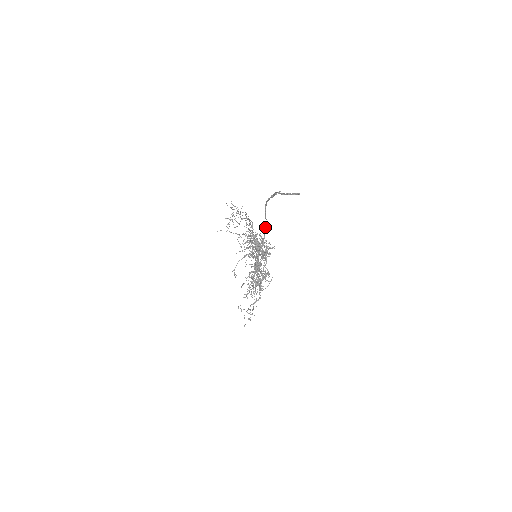
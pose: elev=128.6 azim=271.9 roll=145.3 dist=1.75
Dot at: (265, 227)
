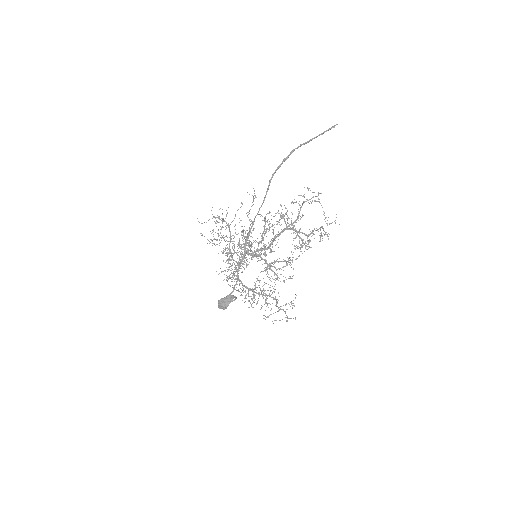
Dot at: (253, 223)
